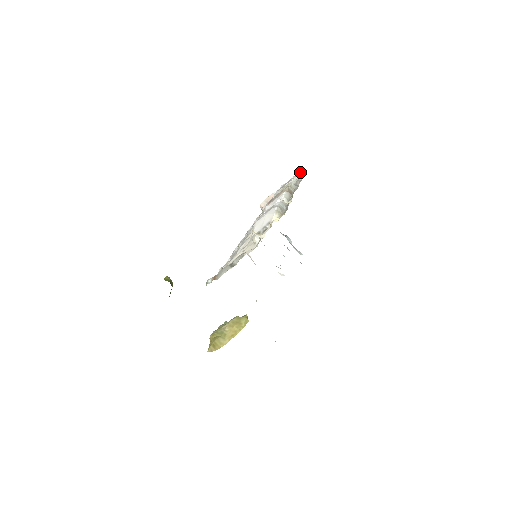
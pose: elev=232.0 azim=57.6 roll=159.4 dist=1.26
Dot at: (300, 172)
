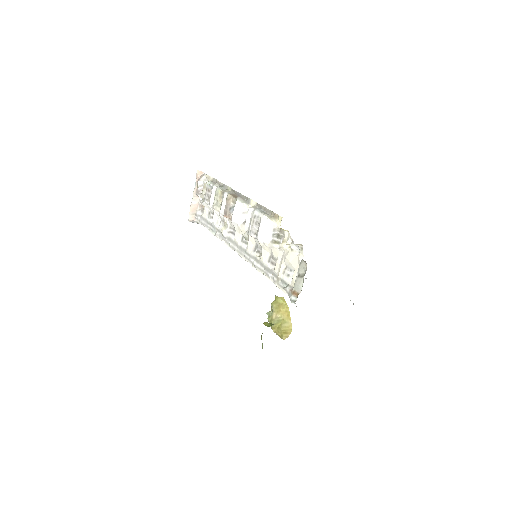
Dot at: (199, 173)
